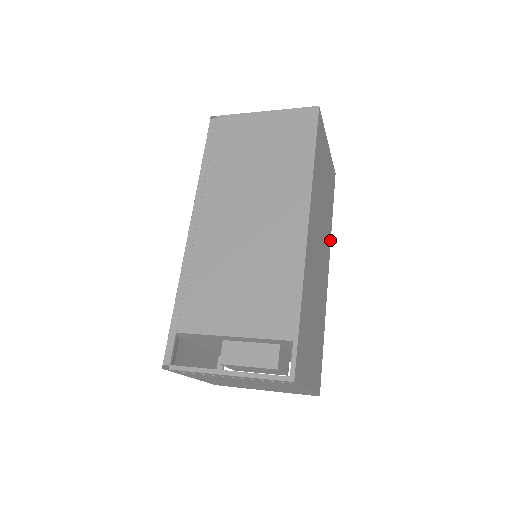
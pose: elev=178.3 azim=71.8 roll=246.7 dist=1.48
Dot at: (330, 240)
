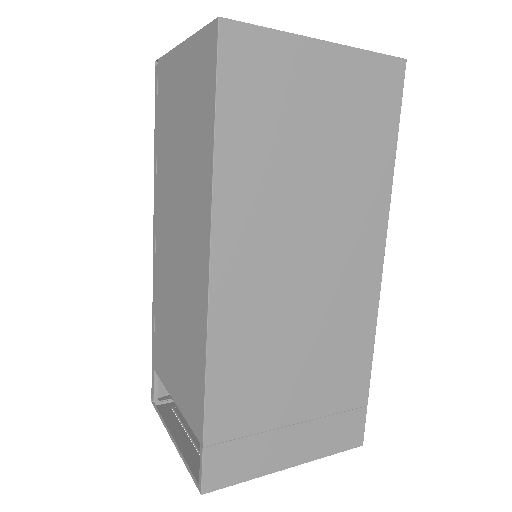
Dot at: (386, 207)
